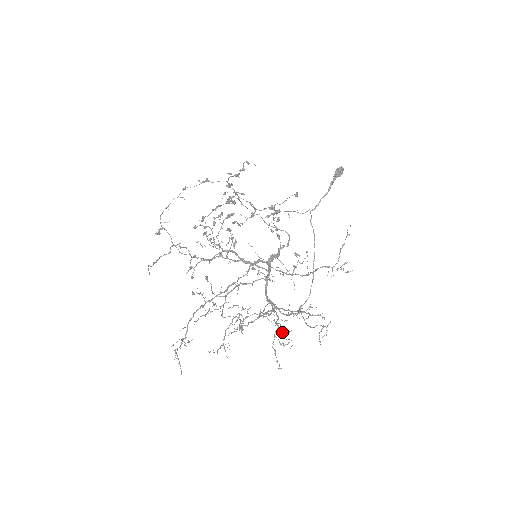
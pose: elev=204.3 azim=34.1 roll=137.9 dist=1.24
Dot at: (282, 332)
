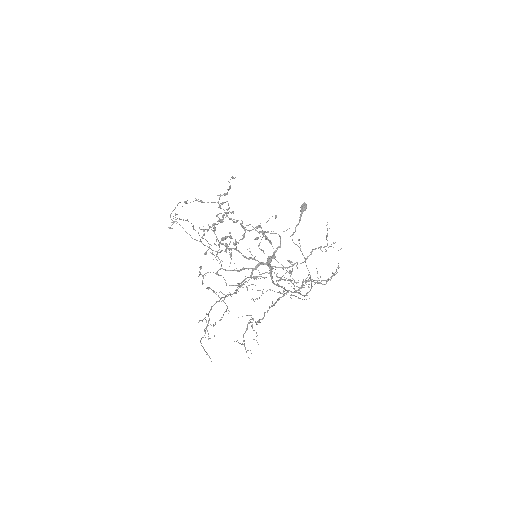
Dot at: occluded
